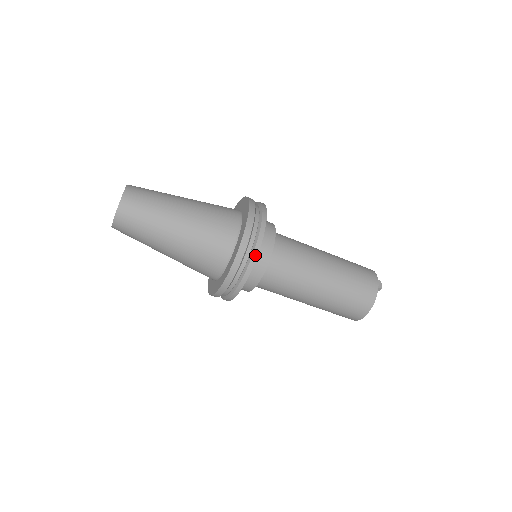
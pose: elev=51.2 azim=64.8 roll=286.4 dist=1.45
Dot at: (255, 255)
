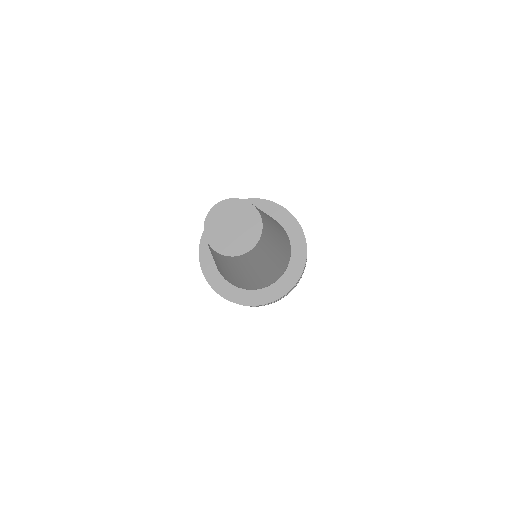
Dot at: occluded
